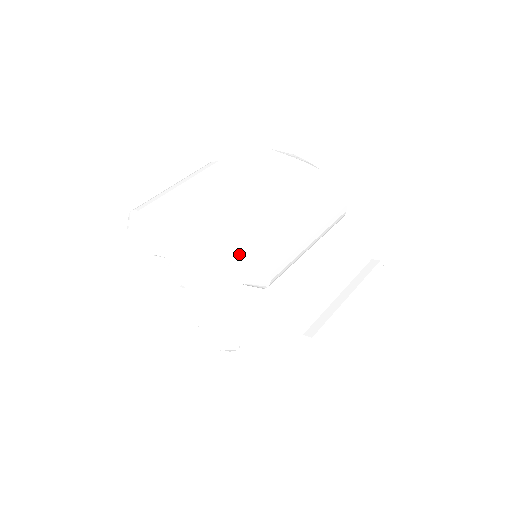
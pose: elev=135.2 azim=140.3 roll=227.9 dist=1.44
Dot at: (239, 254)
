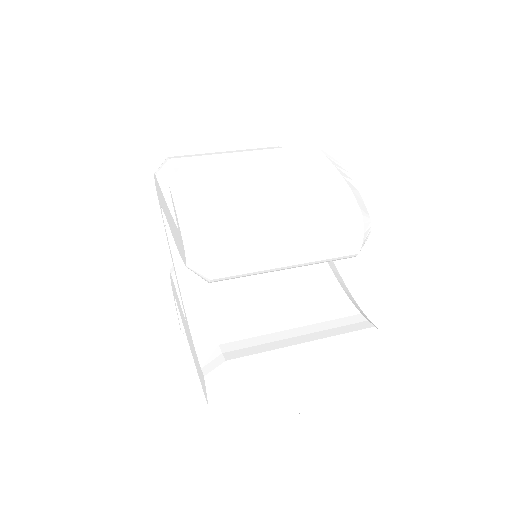
Dot at: (190, 230)
